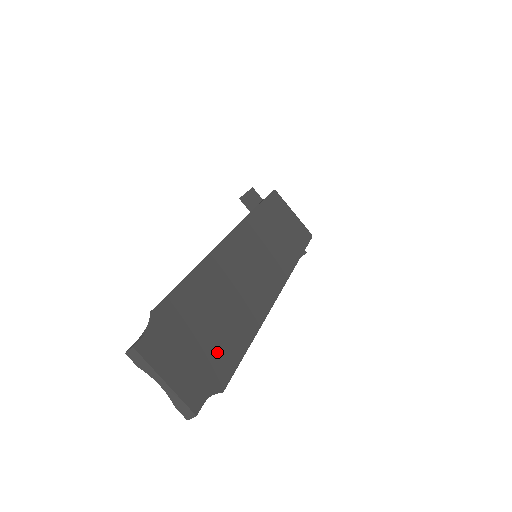
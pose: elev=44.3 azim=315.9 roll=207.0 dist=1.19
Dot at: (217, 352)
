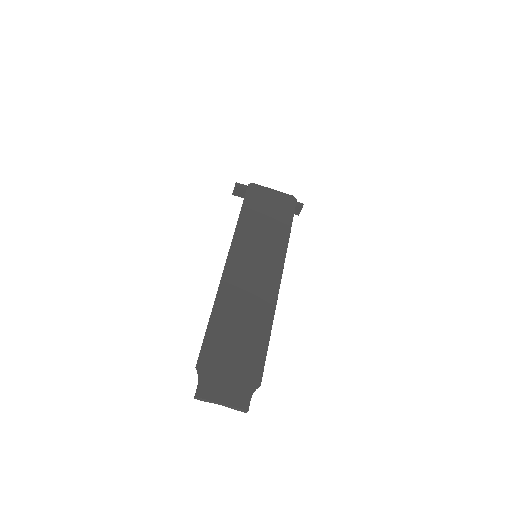
Dot at: (247, 362)
